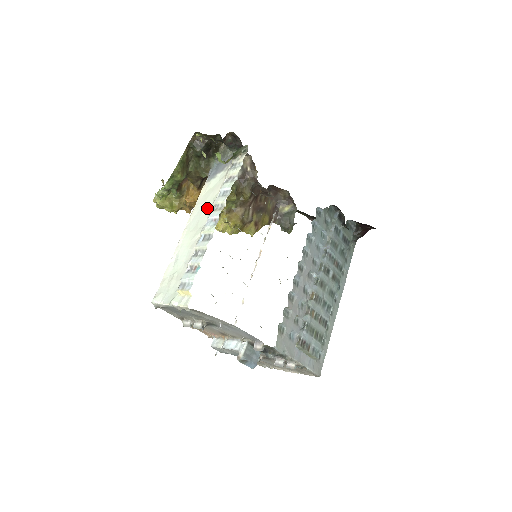
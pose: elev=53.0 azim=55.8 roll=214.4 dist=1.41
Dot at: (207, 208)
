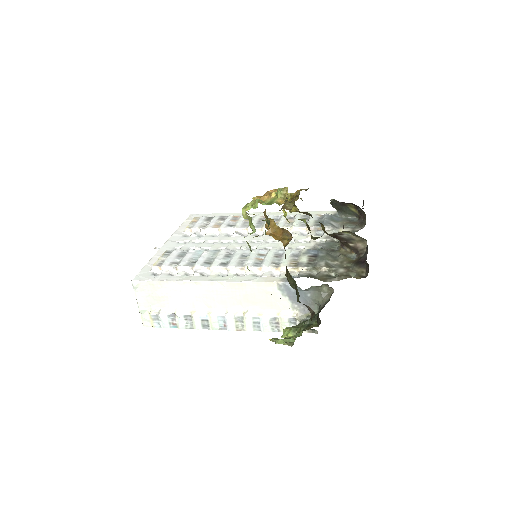
Dot at: (242, 303)
